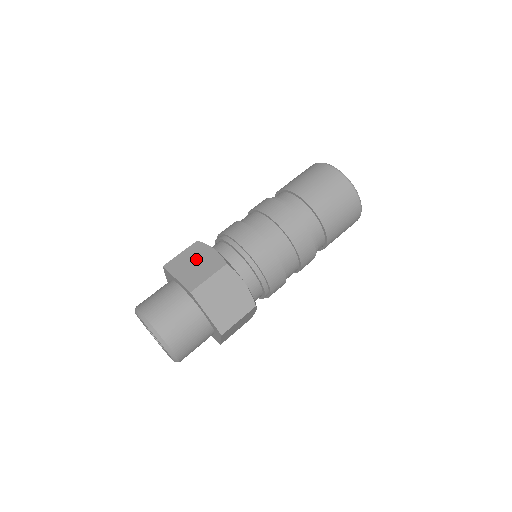
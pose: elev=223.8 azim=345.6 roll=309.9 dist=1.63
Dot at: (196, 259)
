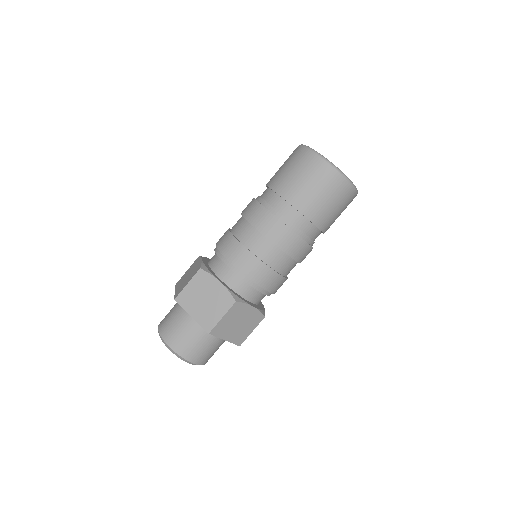
Dot at: (190, 271)
